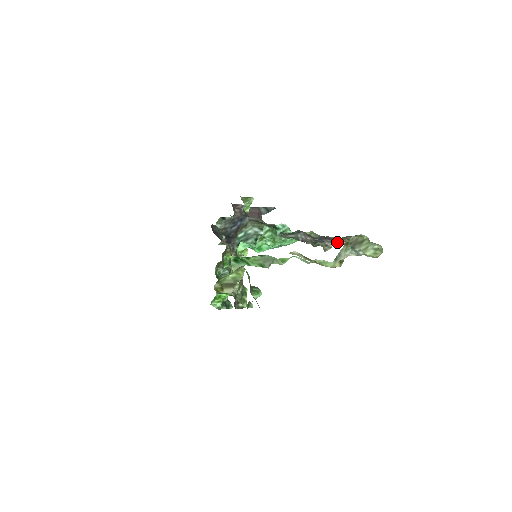
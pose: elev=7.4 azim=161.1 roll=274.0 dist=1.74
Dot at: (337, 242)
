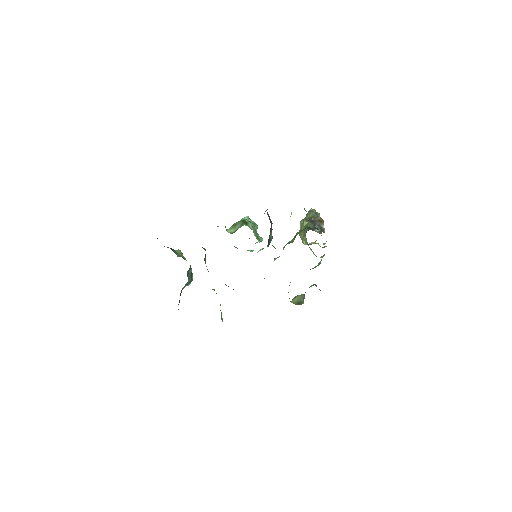
Dot at: (323, 222)
